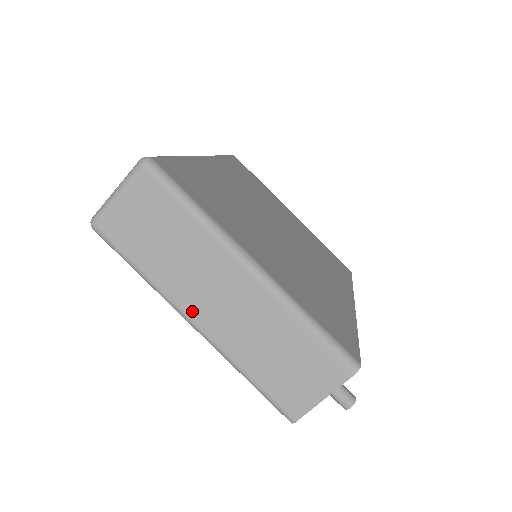
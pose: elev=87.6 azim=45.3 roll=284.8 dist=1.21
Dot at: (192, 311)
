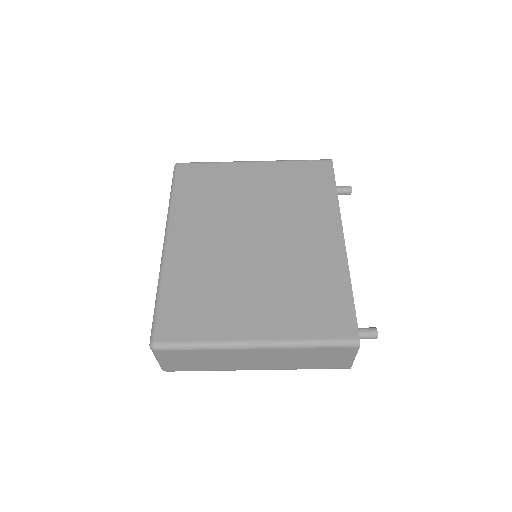
Dot at: (250, 368)
